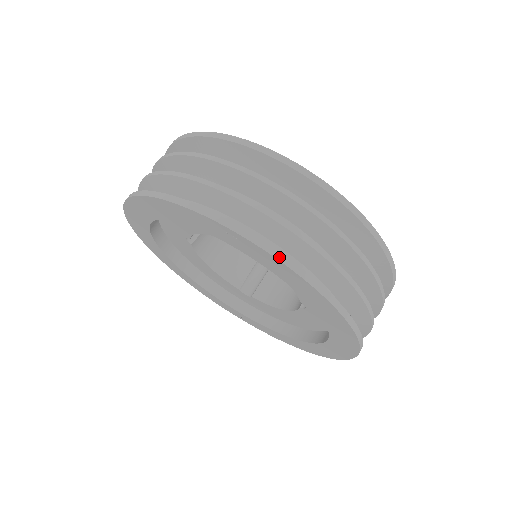
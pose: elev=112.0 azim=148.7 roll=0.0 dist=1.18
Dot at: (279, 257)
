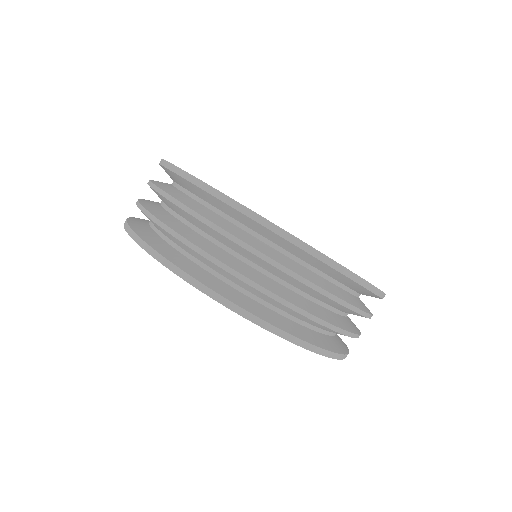
Dot at: (180, 274)
